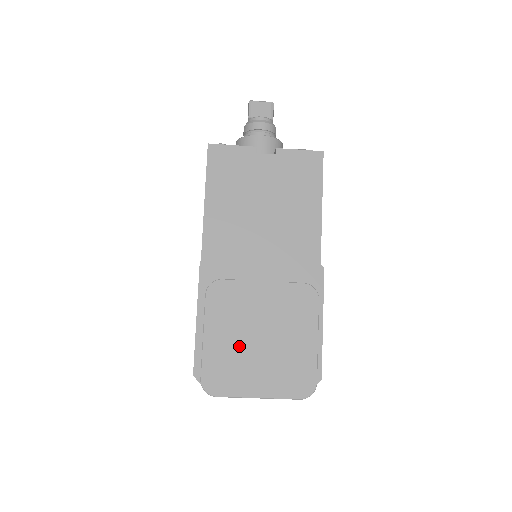
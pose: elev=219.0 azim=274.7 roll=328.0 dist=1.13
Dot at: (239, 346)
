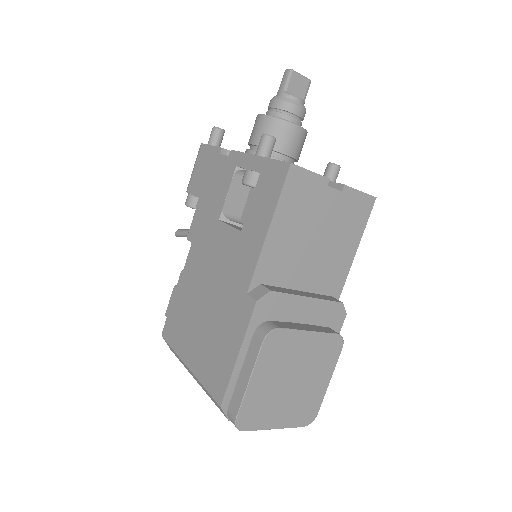
Dot at: (275, 388)
